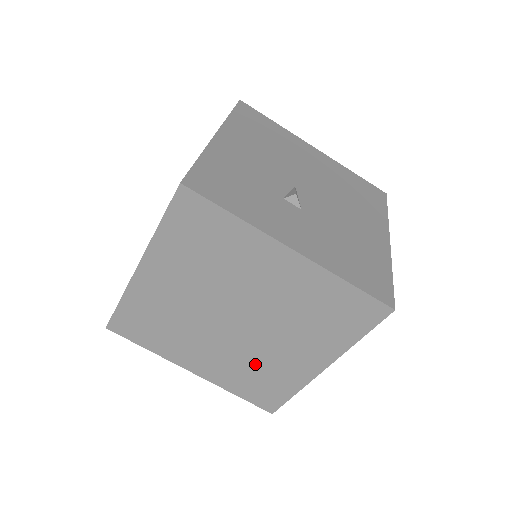
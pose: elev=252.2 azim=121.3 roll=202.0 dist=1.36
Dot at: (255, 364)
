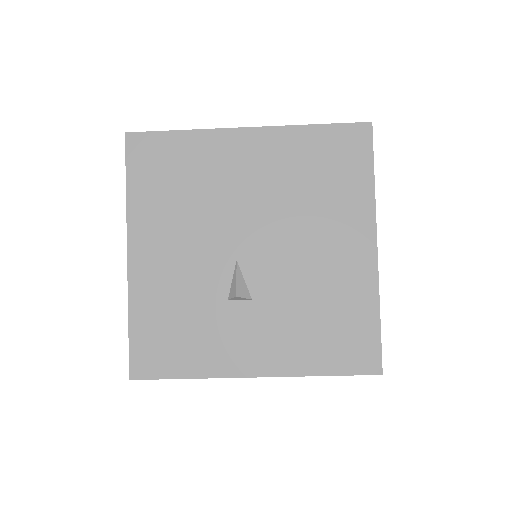
Dot at: occluded
